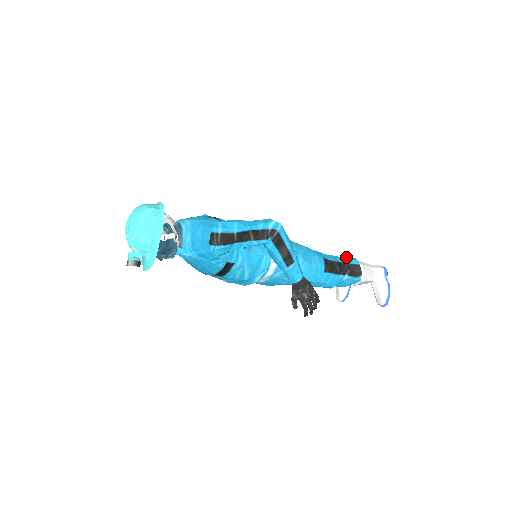
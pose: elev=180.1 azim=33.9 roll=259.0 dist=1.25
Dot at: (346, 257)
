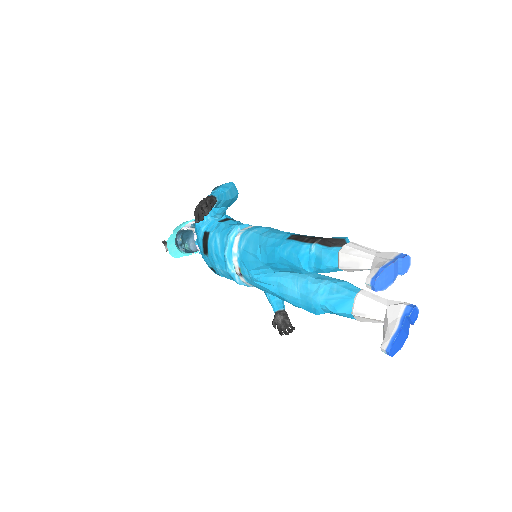
Dot at: occluded
